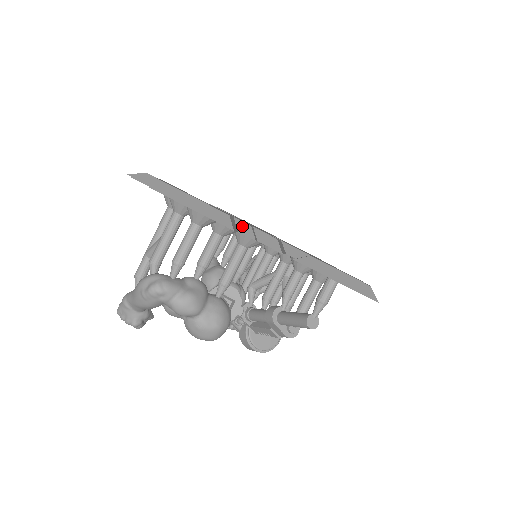
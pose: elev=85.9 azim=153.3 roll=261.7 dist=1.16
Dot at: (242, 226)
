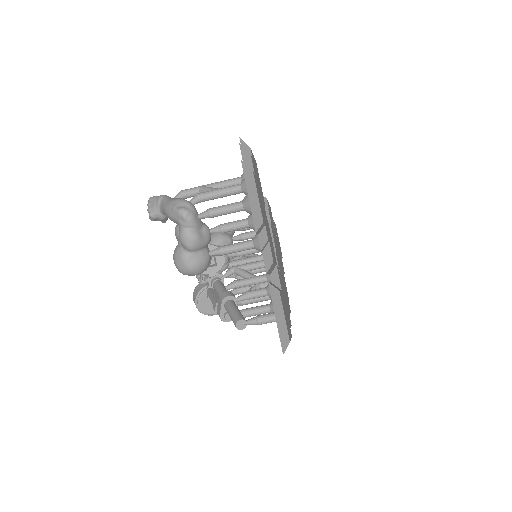
Dot at: (264, 235)
